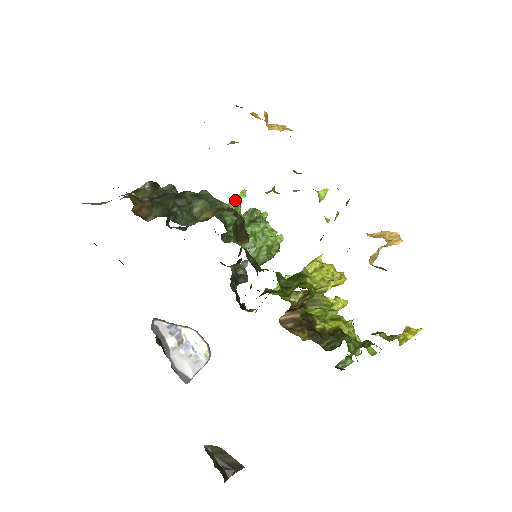
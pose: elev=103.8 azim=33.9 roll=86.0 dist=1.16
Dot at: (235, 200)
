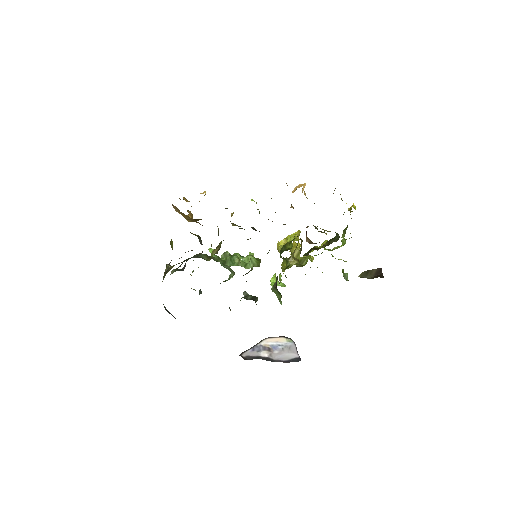
Dot at: occluded
